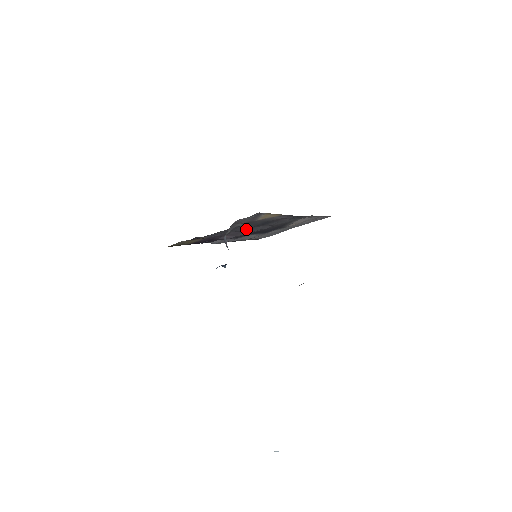
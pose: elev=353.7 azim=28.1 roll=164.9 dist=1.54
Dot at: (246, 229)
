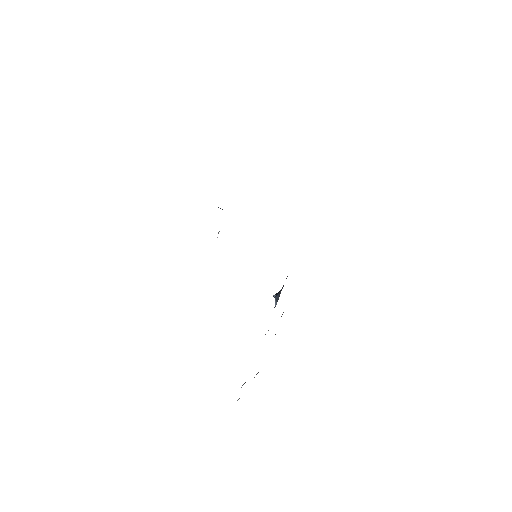
Dot at: occluded
